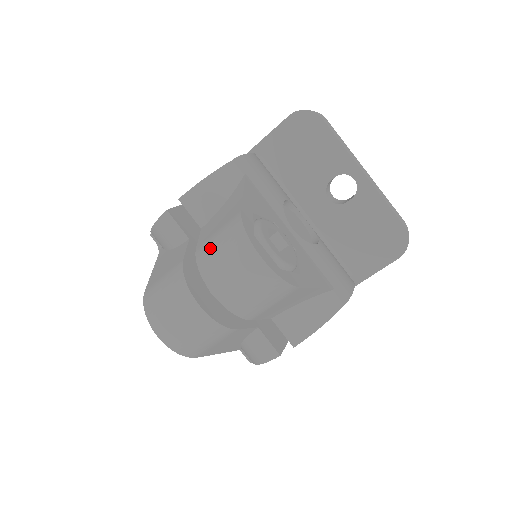
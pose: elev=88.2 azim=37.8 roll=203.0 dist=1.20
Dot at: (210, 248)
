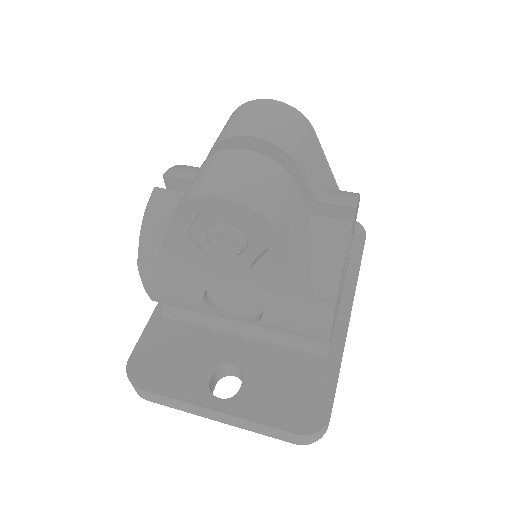
Dot at: (222, 132)
